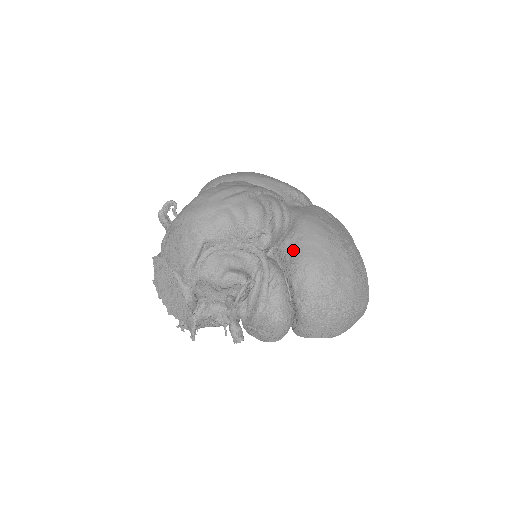
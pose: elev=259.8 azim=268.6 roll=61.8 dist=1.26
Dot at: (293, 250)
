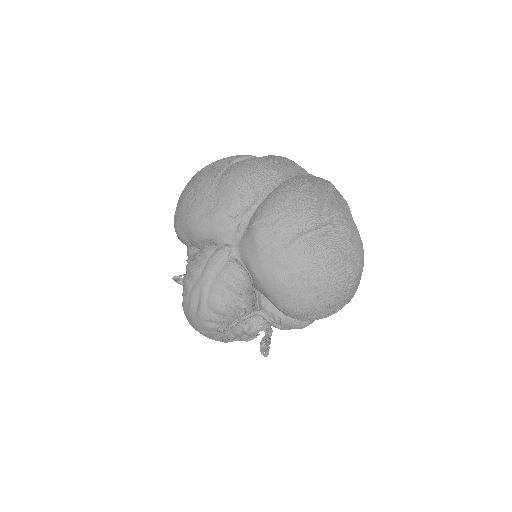
Dot at: (268, 299)
